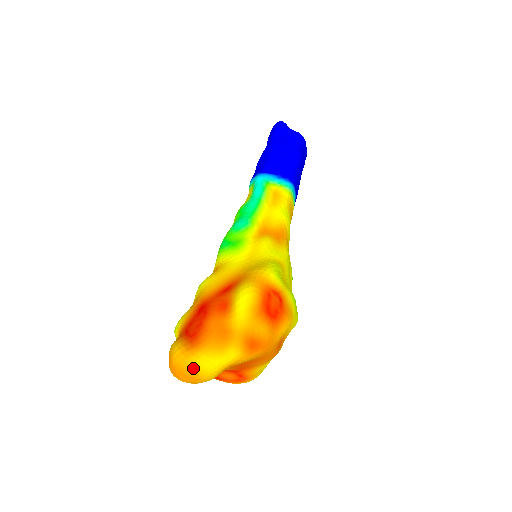
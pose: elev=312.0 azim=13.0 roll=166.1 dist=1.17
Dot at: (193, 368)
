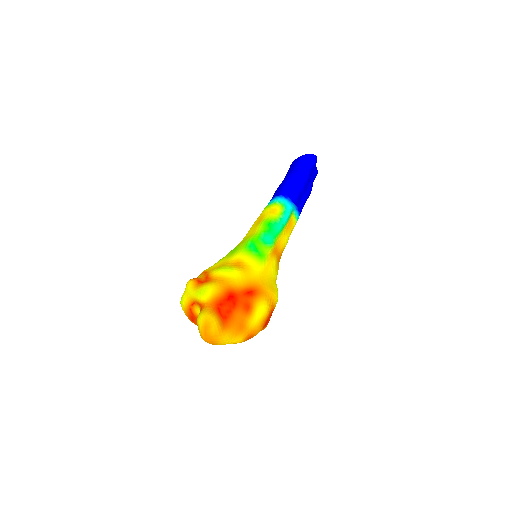
Dot at: (219, 340)
